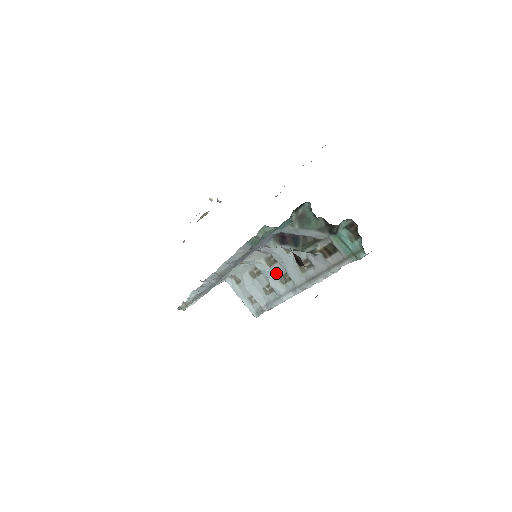
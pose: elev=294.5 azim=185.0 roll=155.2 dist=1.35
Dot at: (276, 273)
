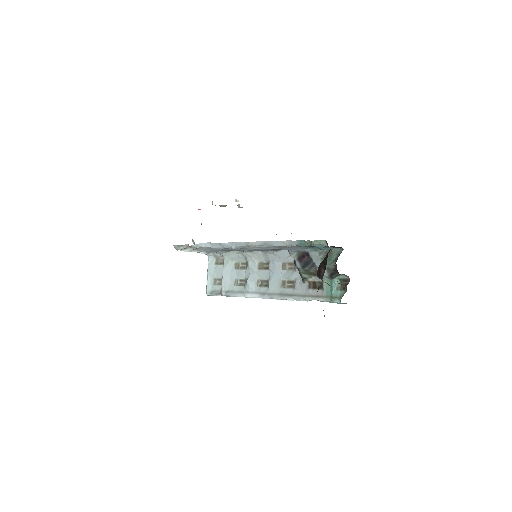
Dot at: (259, 276)
